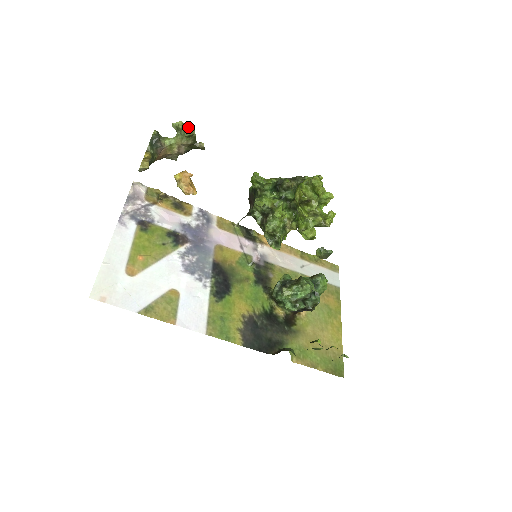
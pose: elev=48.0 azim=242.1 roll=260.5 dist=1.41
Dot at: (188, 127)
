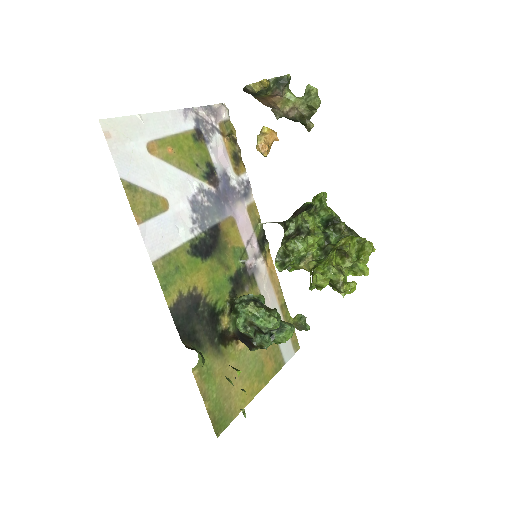
Dot at: (318, 98)
